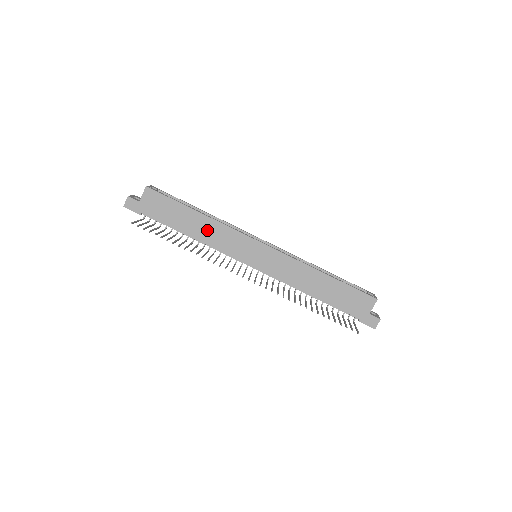
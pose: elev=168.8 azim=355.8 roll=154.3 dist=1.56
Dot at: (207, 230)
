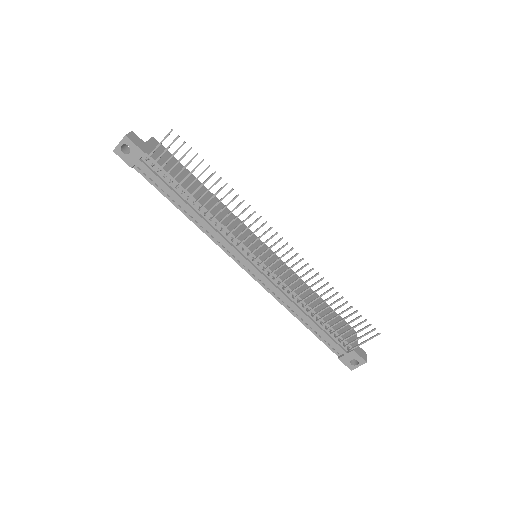
Dot at: occluded
